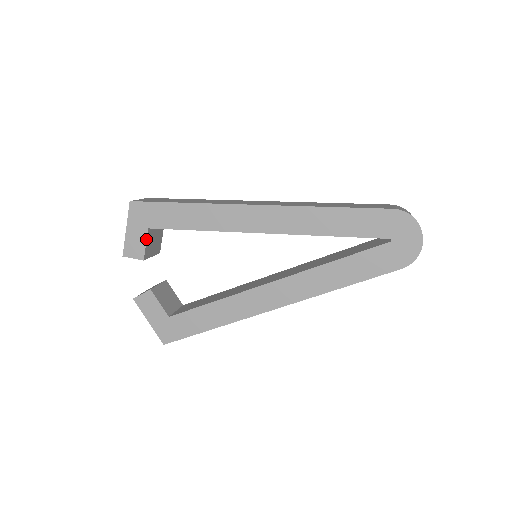
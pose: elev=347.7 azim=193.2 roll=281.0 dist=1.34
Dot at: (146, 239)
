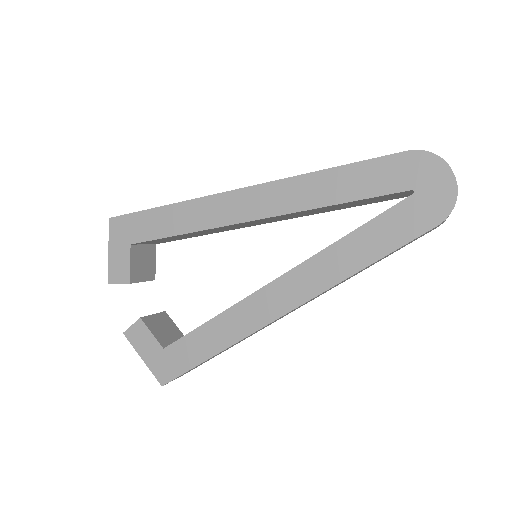
Dot at: (129, 258)
